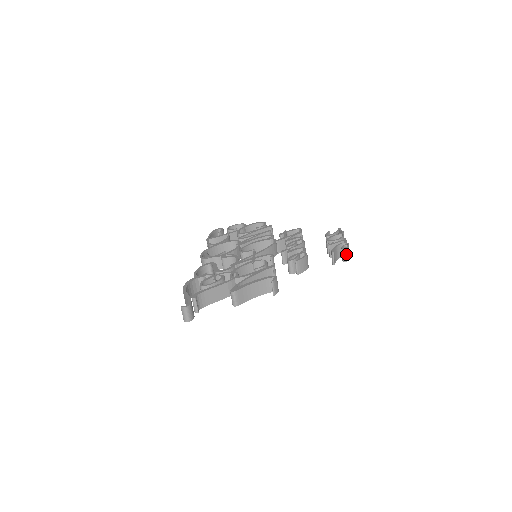
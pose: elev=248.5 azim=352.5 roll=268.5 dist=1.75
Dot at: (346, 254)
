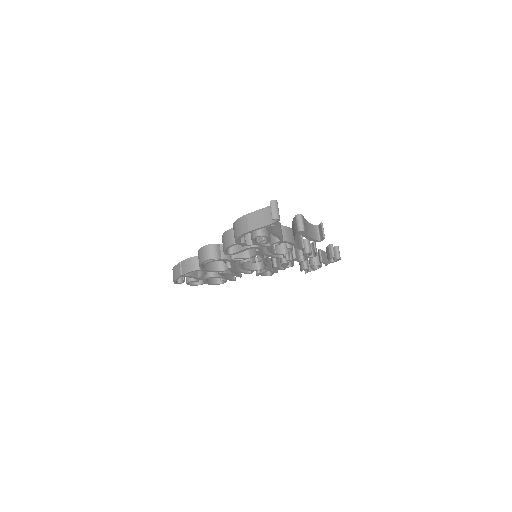
Dot at: (339, 251)
